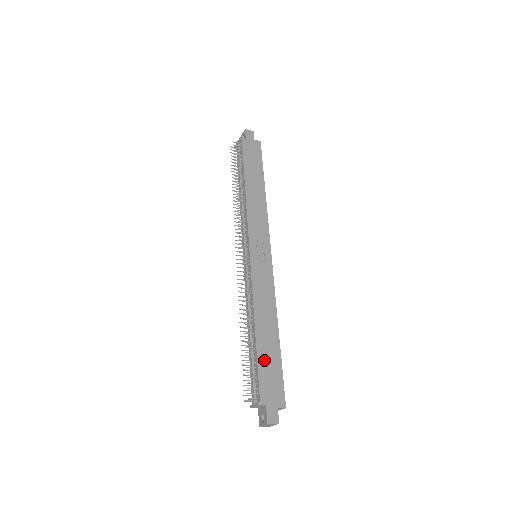
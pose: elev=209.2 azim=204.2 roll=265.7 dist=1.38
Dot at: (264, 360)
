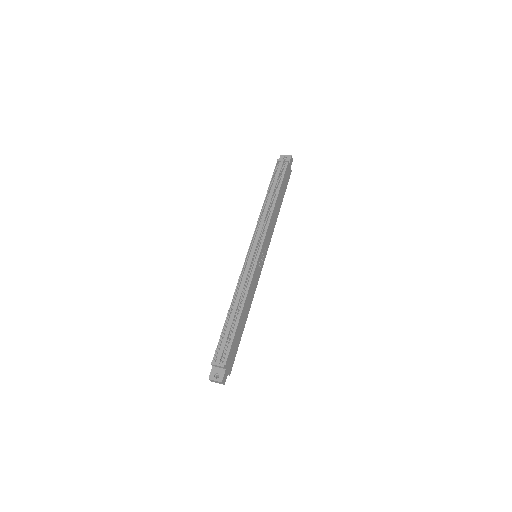
Dot at: (236, 337)
